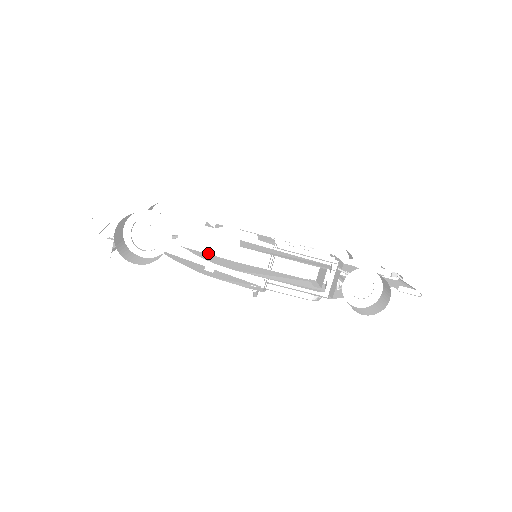
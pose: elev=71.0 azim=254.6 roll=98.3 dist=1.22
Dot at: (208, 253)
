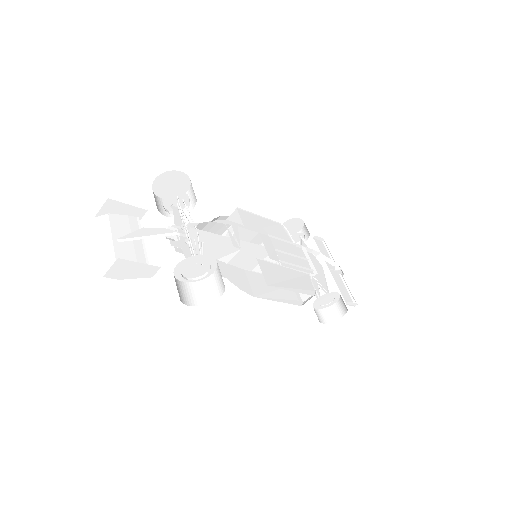
Dot at: (220, 252)
